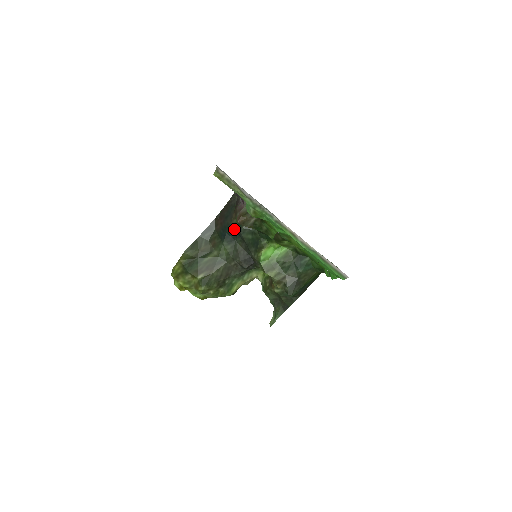
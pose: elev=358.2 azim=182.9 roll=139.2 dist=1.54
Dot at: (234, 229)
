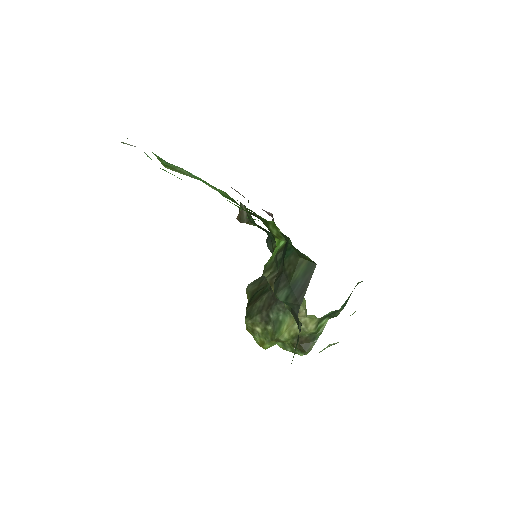
Dot at: occluded
